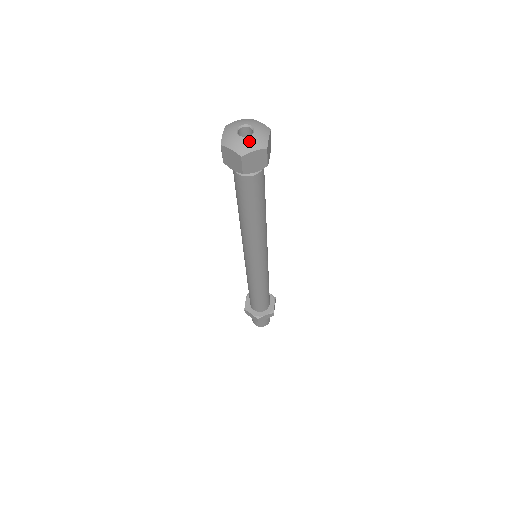
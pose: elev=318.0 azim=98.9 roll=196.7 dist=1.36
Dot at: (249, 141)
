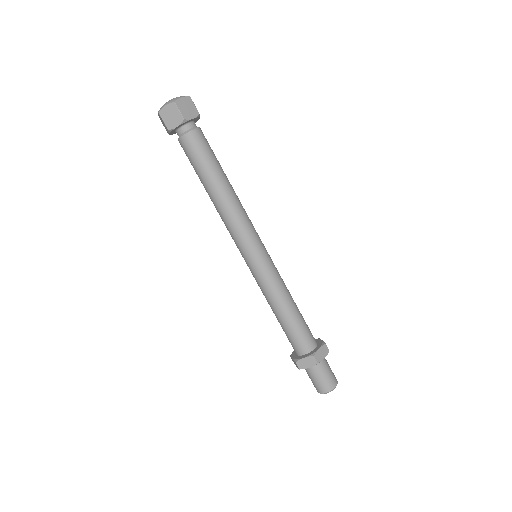
Dot at: (166, 103)
